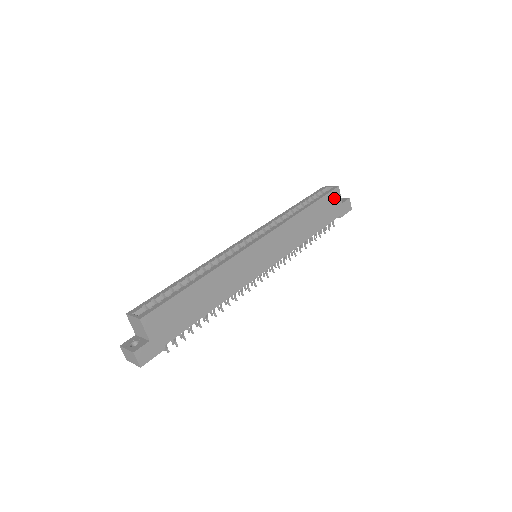
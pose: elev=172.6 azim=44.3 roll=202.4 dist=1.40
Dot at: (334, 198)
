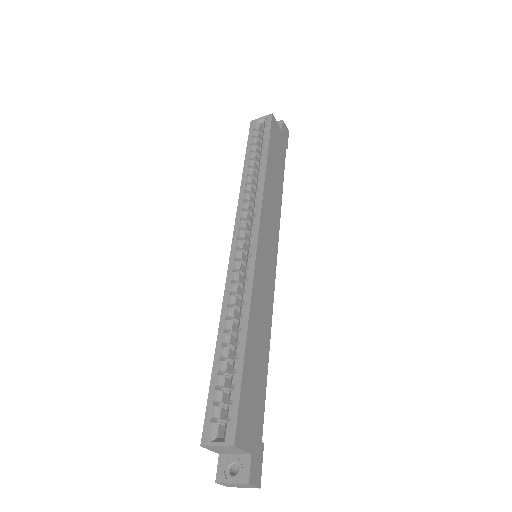
Dot at: (275, 131)
